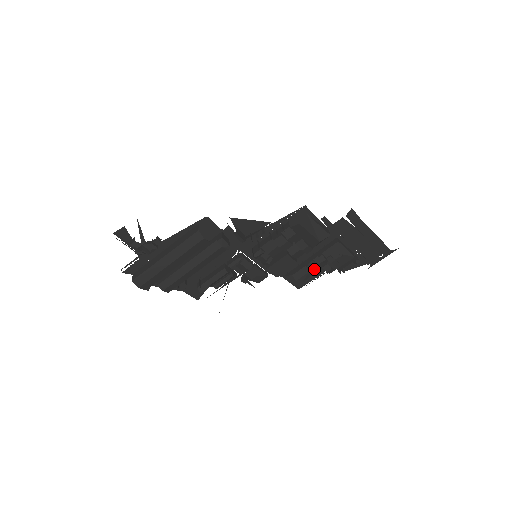
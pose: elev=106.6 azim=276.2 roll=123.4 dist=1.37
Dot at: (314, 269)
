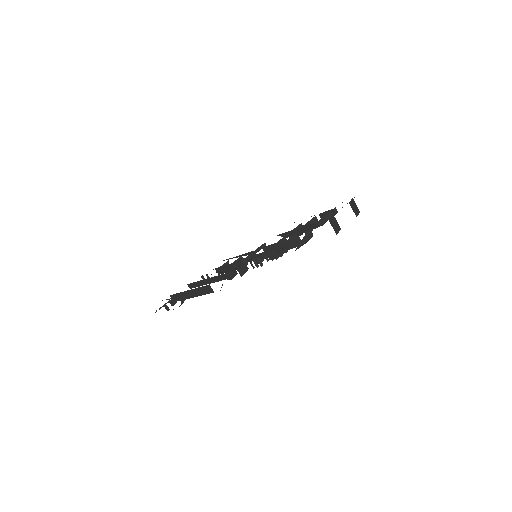
Dot at: (302, 233)
